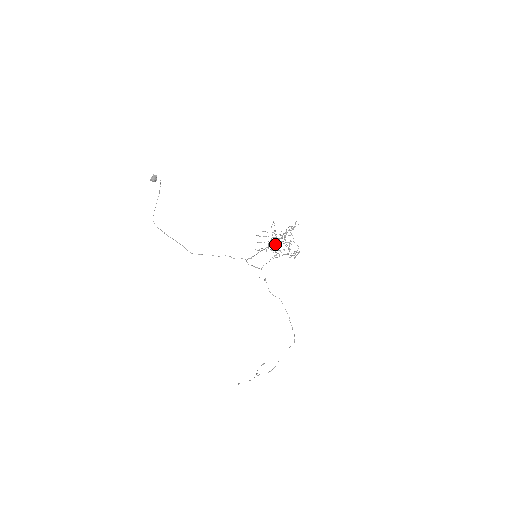
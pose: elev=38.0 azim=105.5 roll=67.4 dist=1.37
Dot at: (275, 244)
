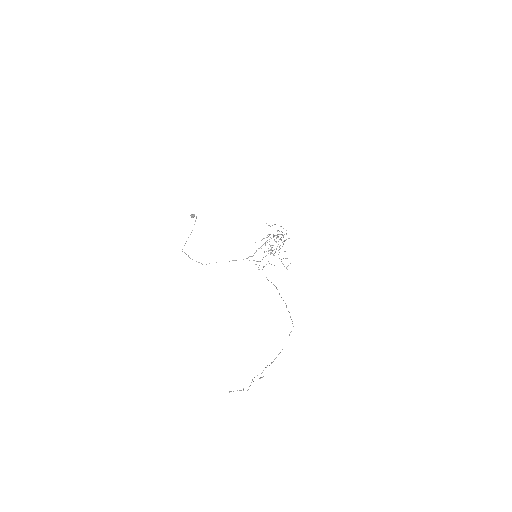
Dot at: occluded
